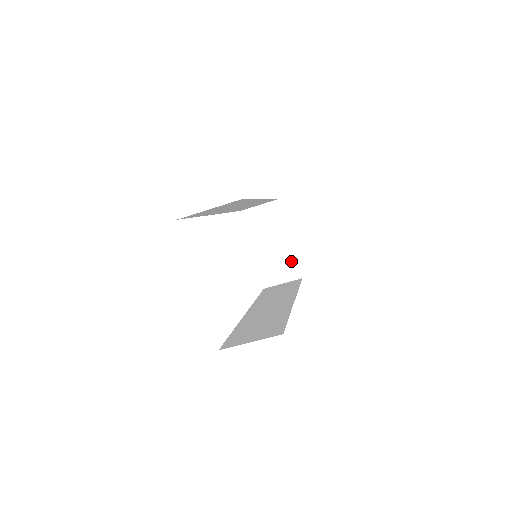
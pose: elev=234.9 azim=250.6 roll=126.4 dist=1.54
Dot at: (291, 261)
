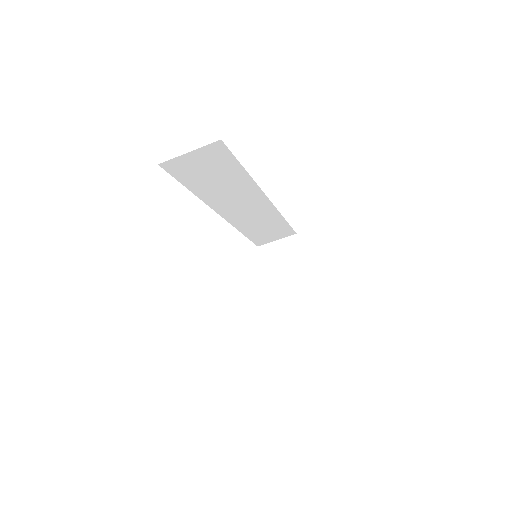
Dot at: (307, 297)
